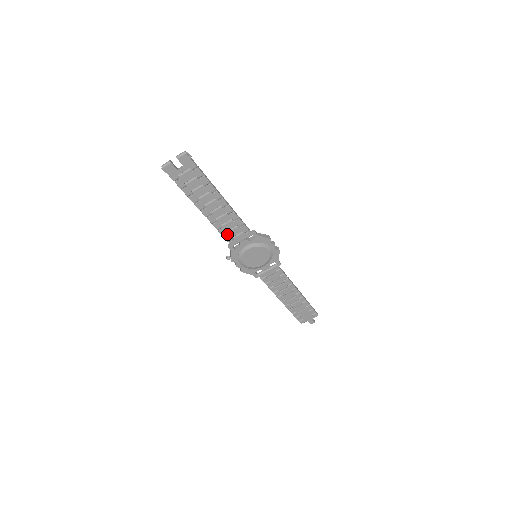
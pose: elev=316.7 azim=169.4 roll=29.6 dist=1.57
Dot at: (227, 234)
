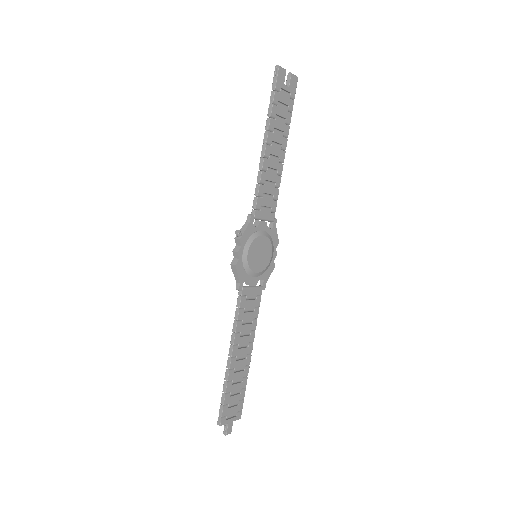
Dot at: (261, 197)
